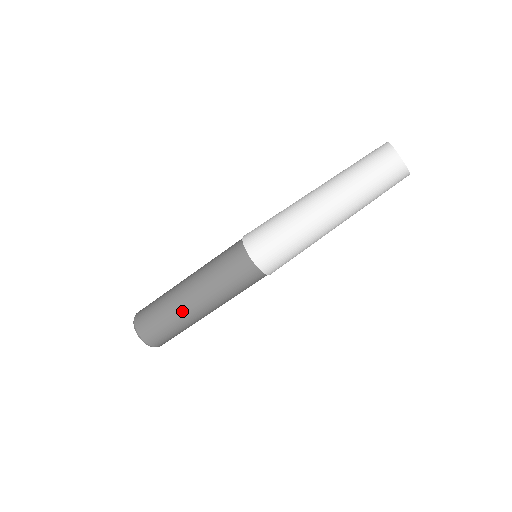
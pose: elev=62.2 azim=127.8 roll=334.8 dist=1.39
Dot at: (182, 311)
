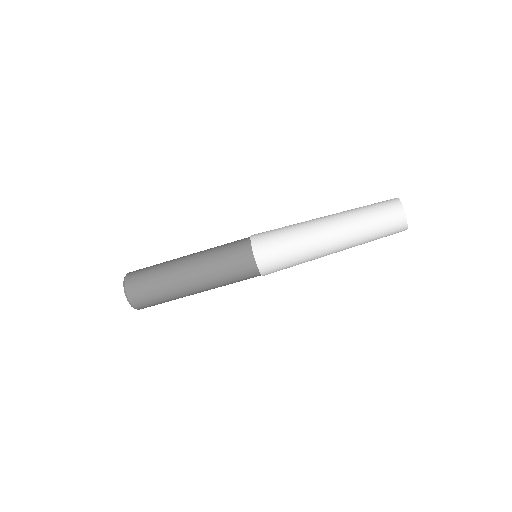
Dot at: (172, 268)
